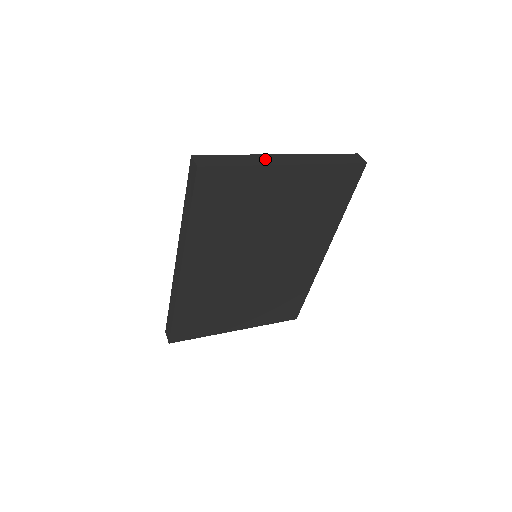
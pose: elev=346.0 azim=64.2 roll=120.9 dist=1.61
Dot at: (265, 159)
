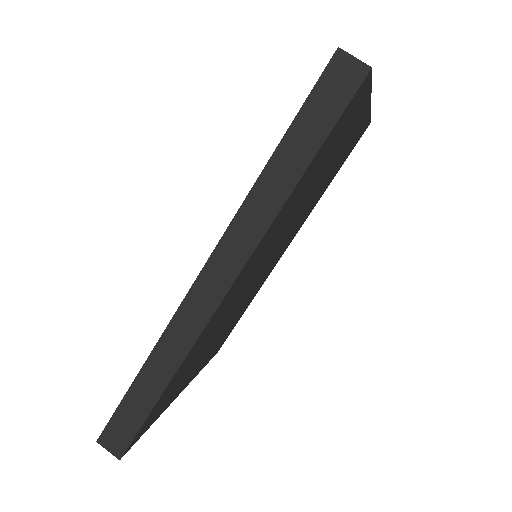
Dot at: occluded
